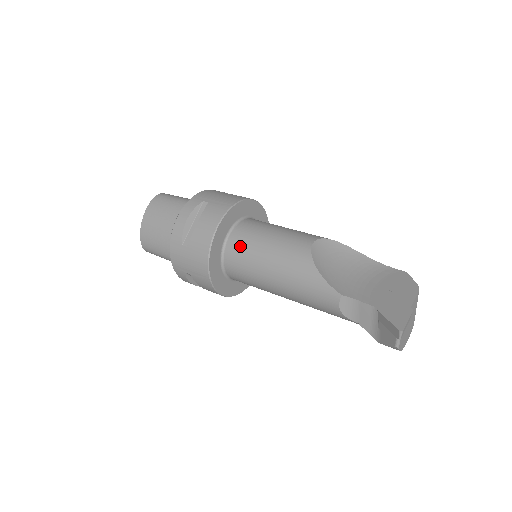
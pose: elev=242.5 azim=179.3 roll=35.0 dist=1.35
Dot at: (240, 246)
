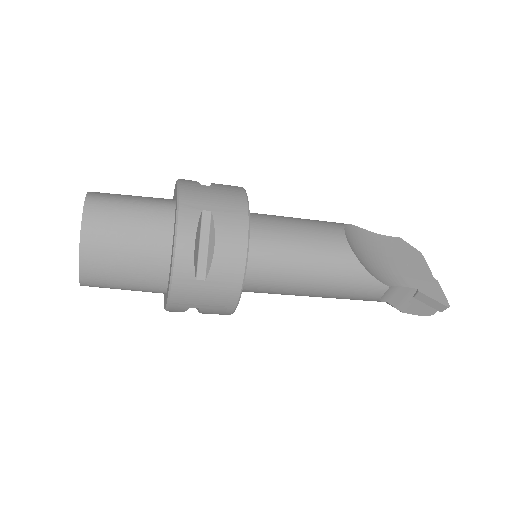
Dot at: (266, 259)
